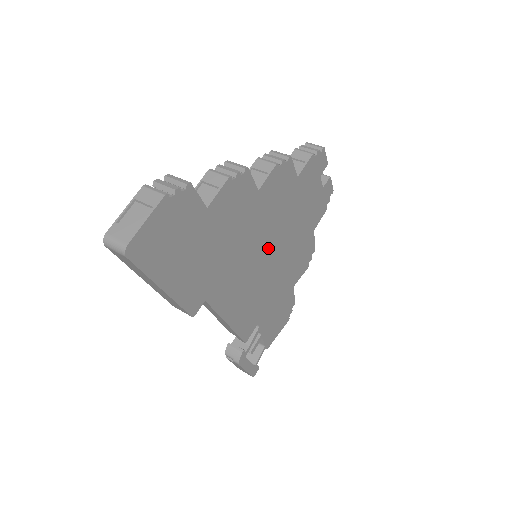
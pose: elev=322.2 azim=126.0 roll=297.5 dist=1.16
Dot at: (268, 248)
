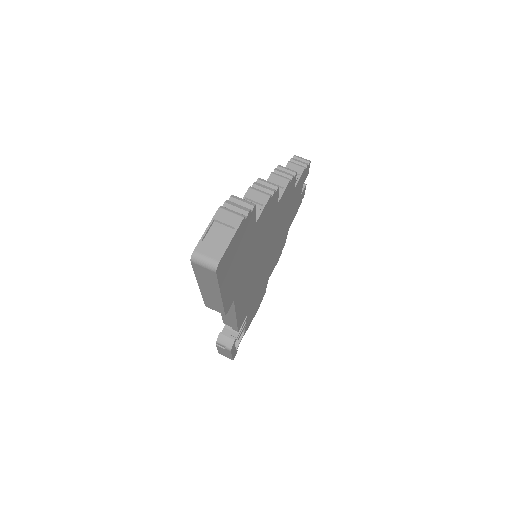
Dot at: (268, 249)
